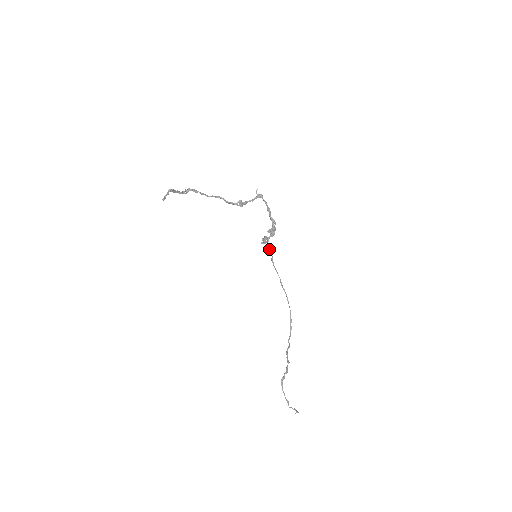
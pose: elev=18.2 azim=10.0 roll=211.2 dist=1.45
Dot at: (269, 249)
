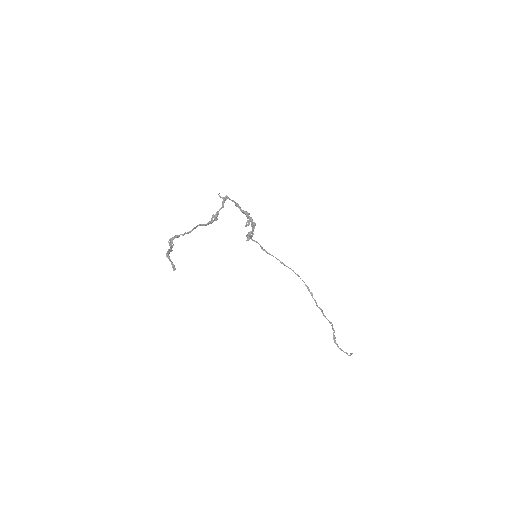
Dot at: (255, 241)
